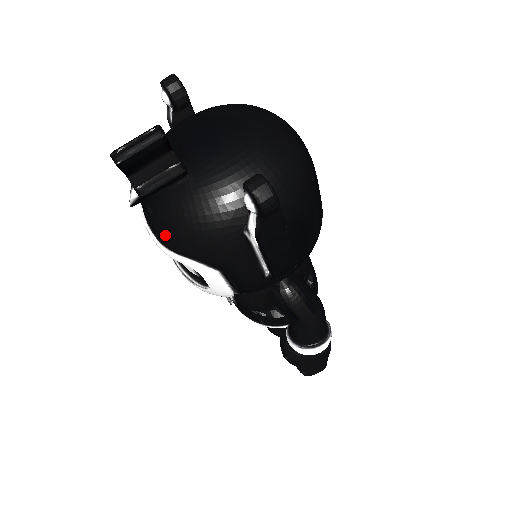
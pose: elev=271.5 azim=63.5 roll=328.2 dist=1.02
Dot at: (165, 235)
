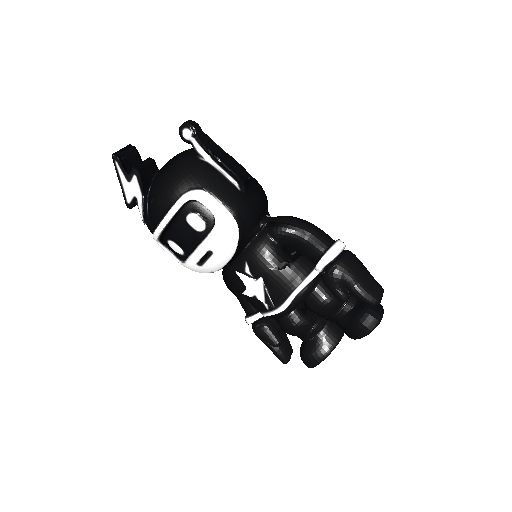
Dot at: (165, 196)
